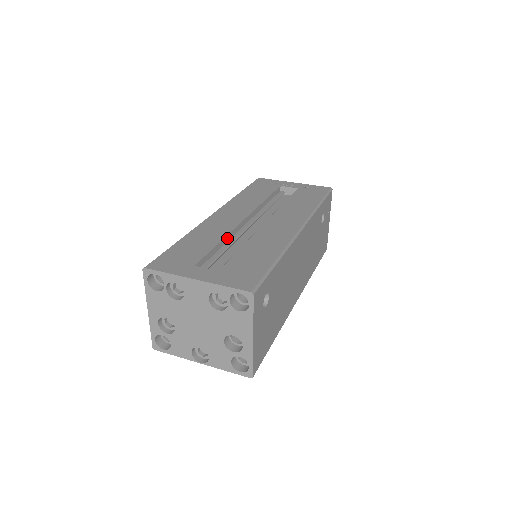
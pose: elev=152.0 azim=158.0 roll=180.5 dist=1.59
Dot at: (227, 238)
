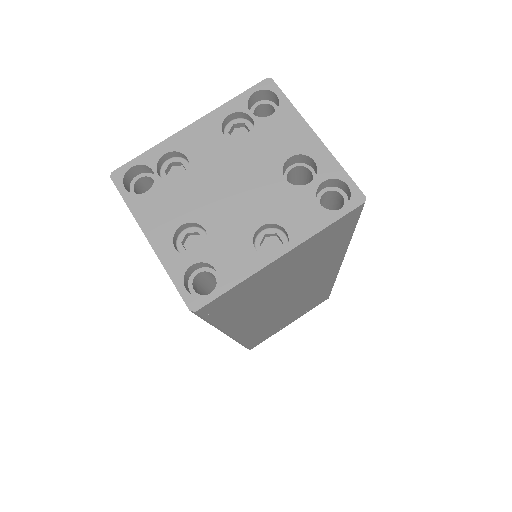
Dot at: occluded
